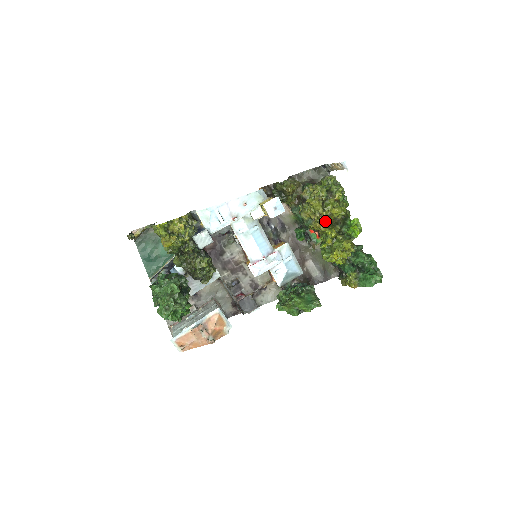
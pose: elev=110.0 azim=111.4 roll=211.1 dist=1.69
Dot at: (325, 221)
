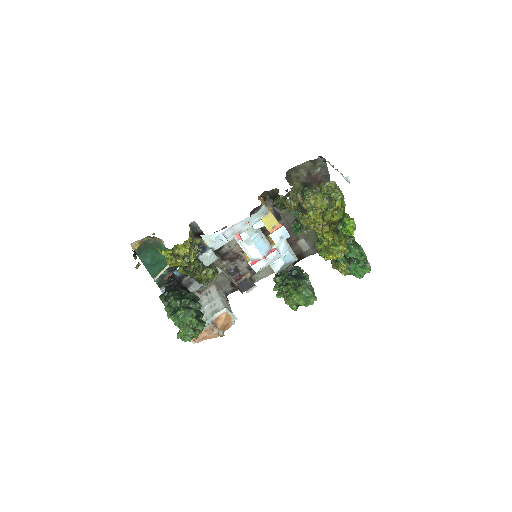
Dot at: (324, 229)
